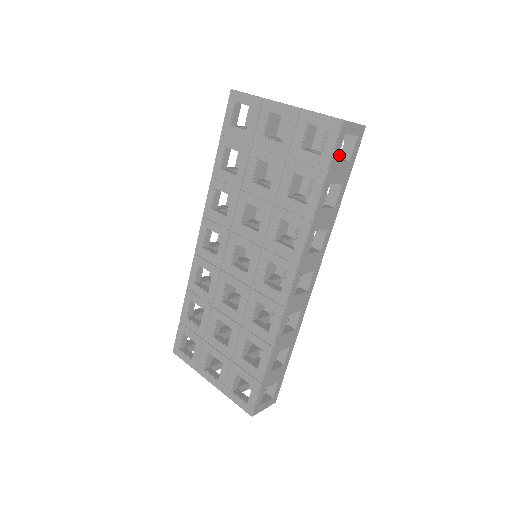
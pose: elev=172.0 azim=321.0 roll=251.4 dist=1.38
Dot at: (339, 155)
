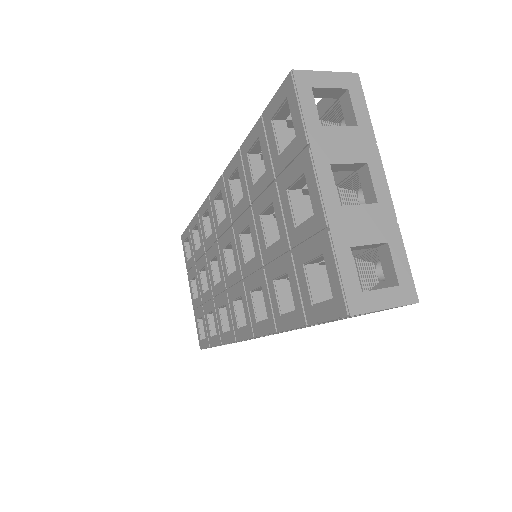
Dot at: (368, 288)
